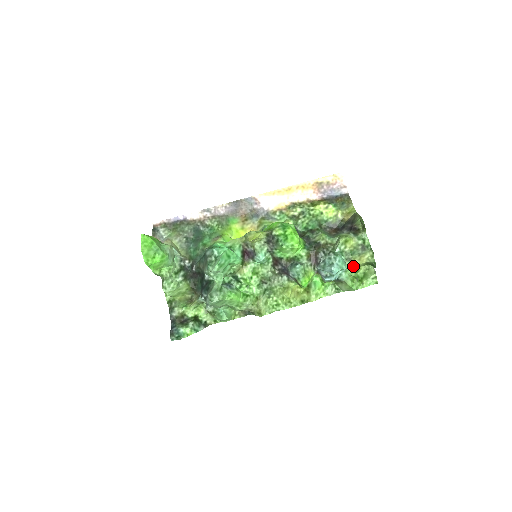
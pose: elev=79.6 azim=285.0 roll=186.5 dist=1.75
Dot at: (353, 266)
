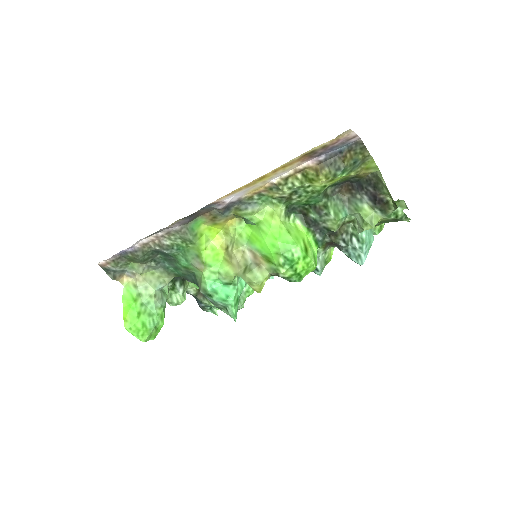
Dot at: occluded
